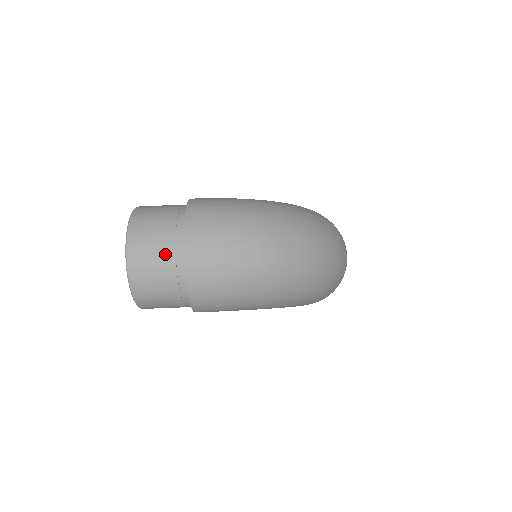
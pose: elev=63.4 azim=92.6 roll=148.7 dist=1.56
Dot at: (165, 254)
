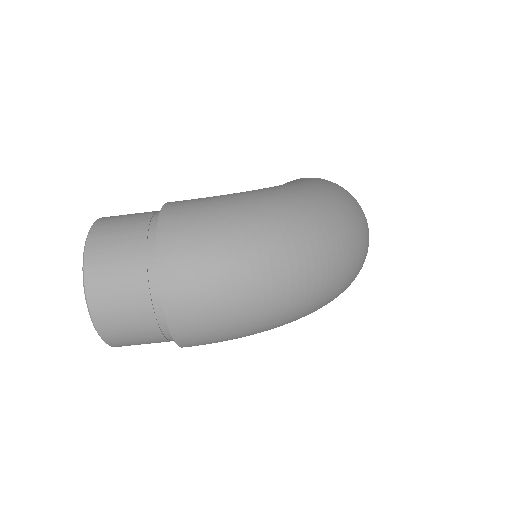
Dot at: (137, 300)
